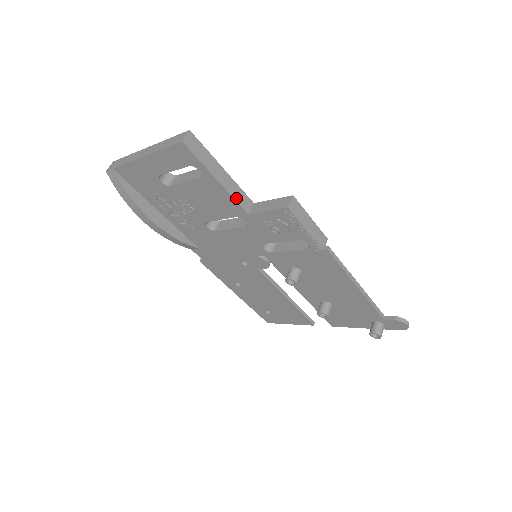
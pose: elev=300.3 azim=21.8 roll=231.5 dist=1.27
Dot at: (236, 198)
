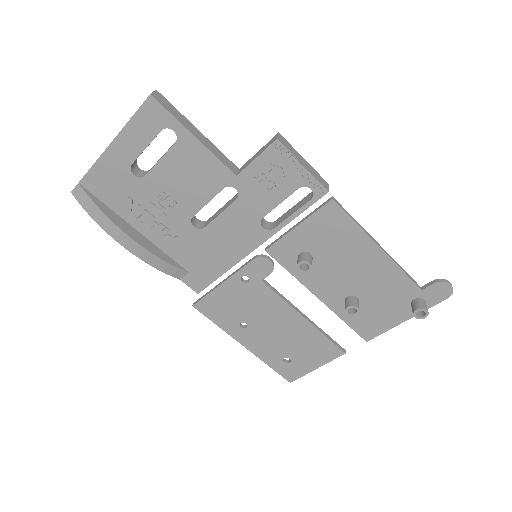
Dot at: (219, 158)
